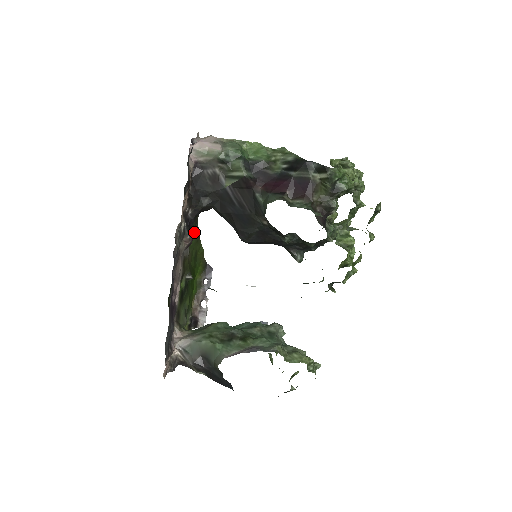
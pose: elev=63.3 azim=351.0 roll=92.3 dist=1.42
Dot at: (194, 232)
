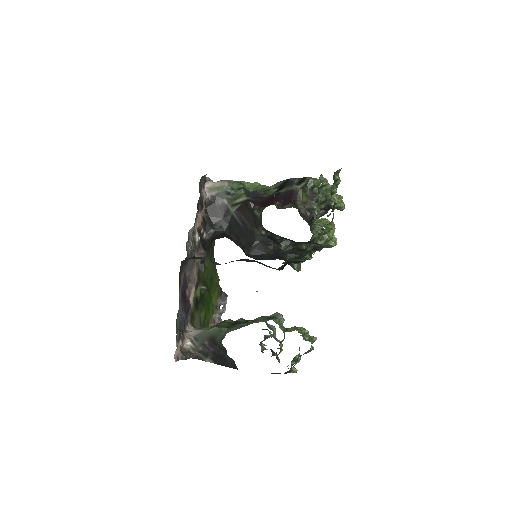
Dot at: (210, 259)
